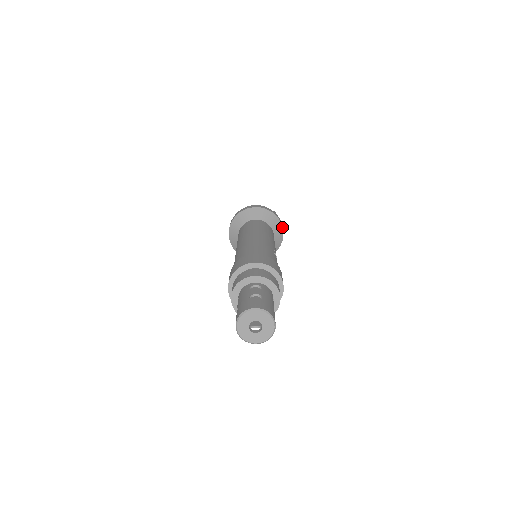
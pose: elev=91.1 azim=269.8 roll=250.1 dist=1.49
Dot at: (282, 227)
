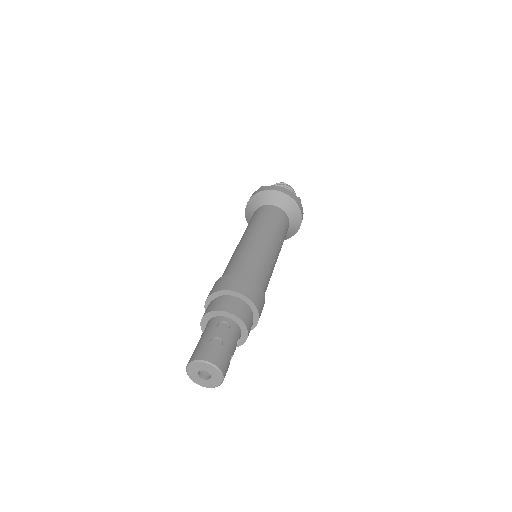
Dot at: (301, 219)
